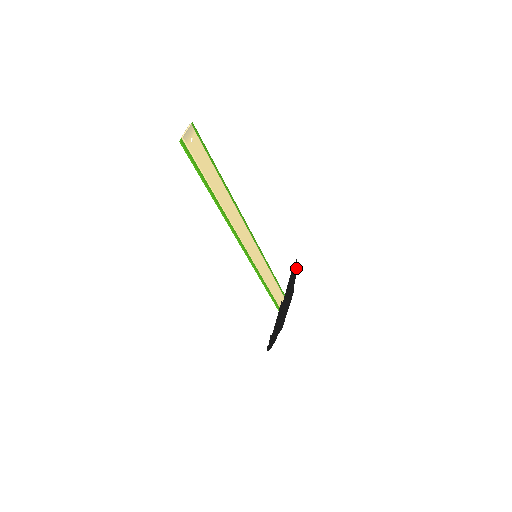
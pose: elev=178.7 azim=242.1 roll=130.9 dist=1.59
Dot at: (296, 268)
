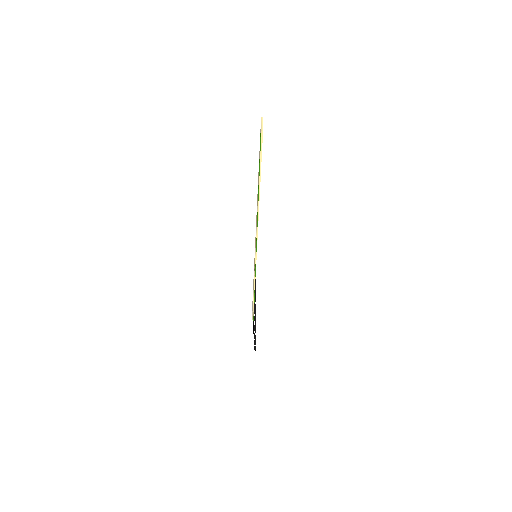
Dot at: occluded
